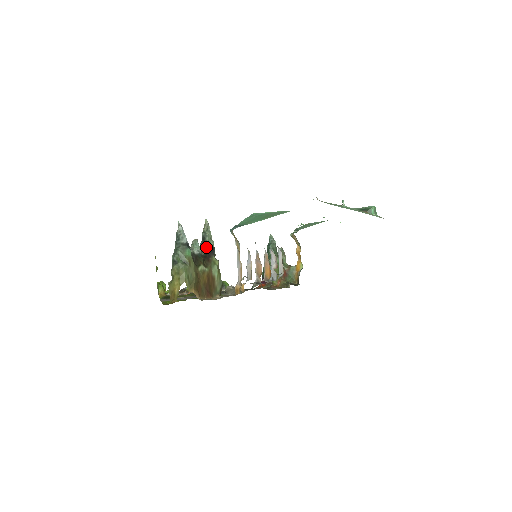
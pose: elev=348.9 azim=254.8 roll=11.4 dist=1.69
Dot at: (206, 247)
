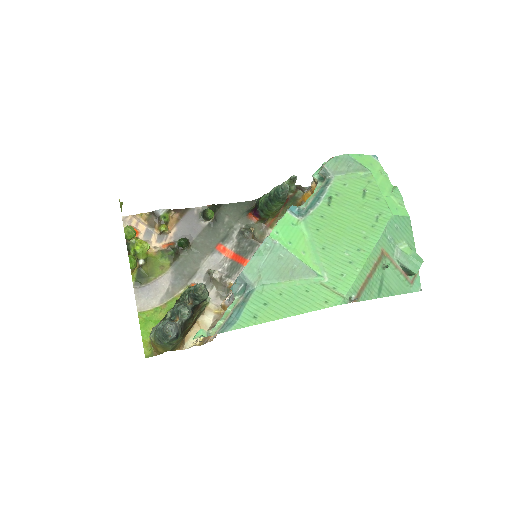
Dot at: (197, 300)
